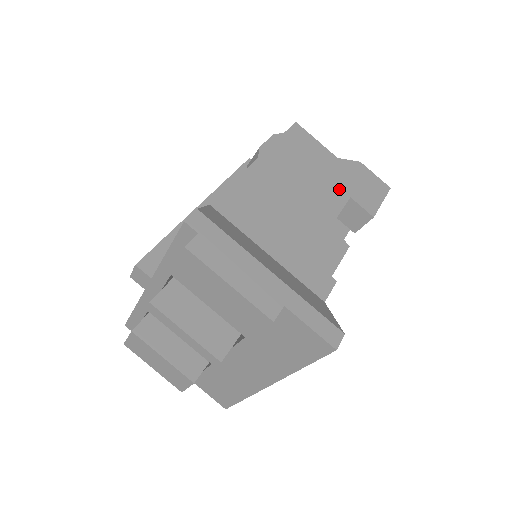
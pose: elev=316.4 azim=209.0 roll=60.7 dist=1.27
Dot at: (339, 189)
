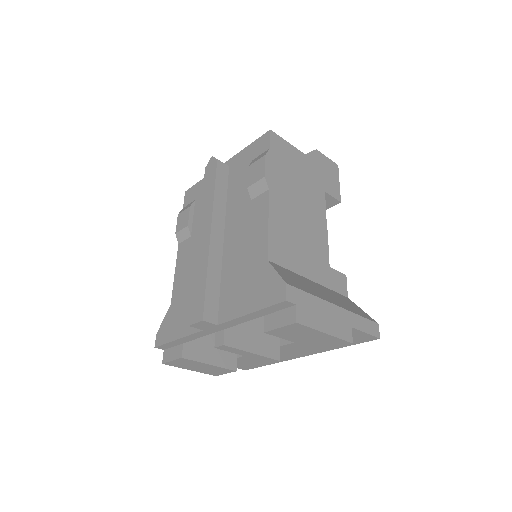
Dot at: (317, 188)
